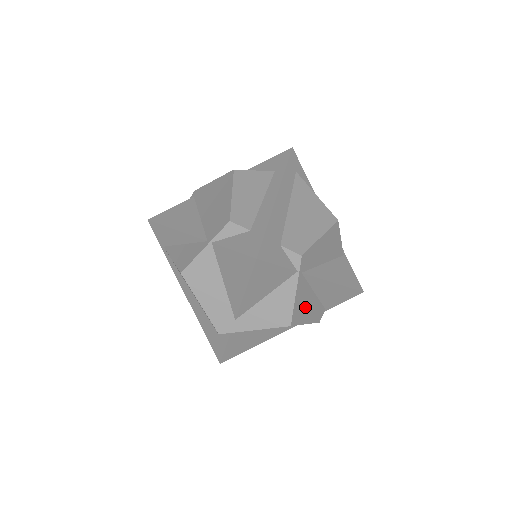
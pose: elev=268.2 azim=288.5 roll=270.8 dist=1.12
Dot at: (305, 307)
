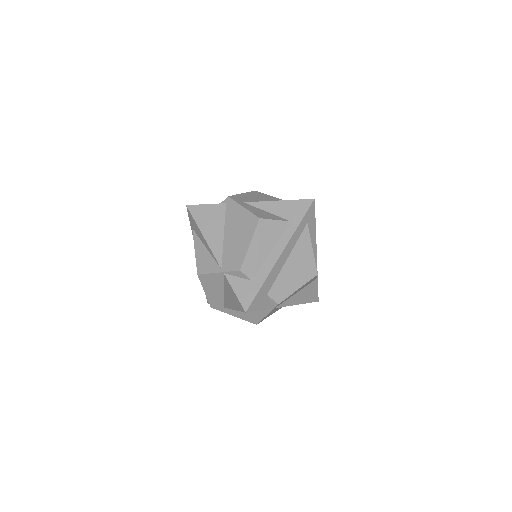
Dot at: occluded
